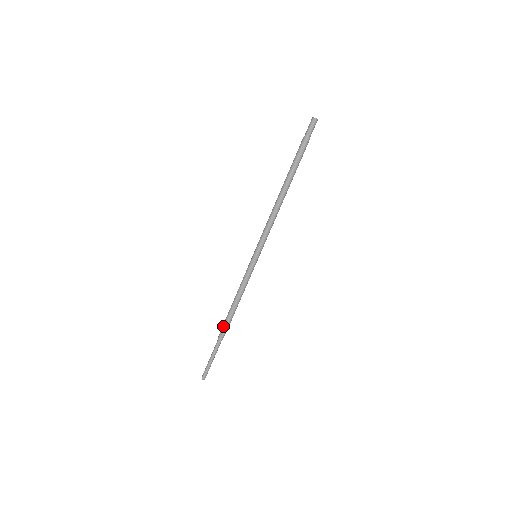
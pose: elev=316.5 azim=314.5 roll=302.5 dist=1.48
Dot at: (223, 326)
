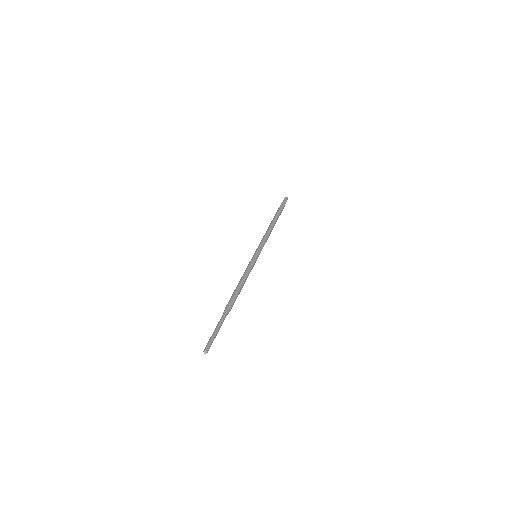
Dot at: (229, 300)
